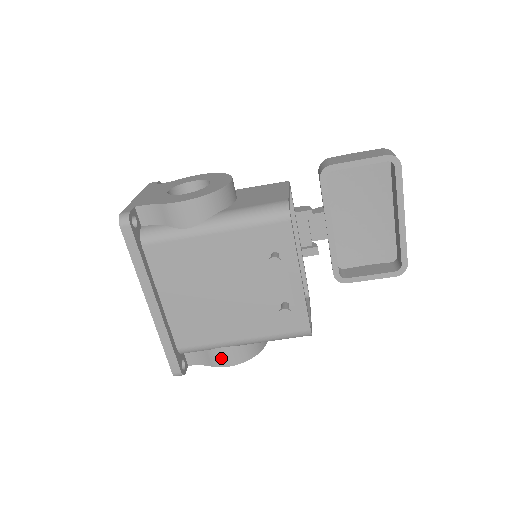
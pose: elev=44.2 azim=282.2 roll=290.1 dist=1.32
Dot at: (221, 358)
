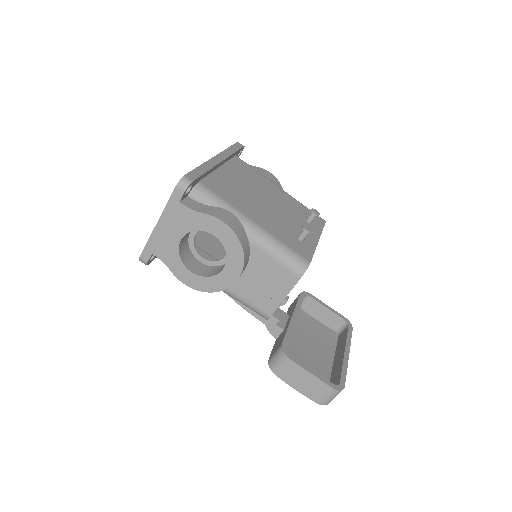
Dot at: (224, 215)
